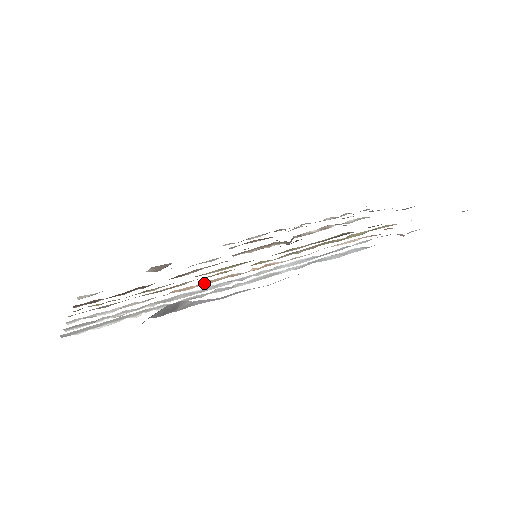
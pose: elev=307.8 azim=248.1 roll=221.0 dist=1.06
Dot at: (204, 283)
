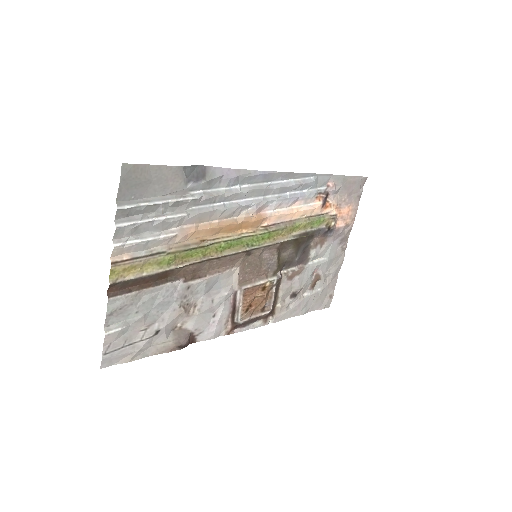
Dot at: (221, 223)
